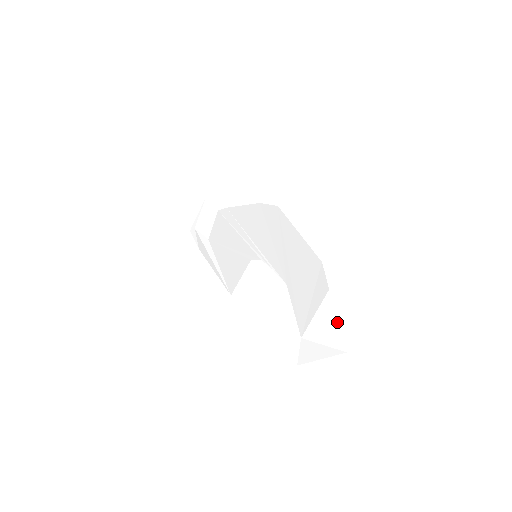
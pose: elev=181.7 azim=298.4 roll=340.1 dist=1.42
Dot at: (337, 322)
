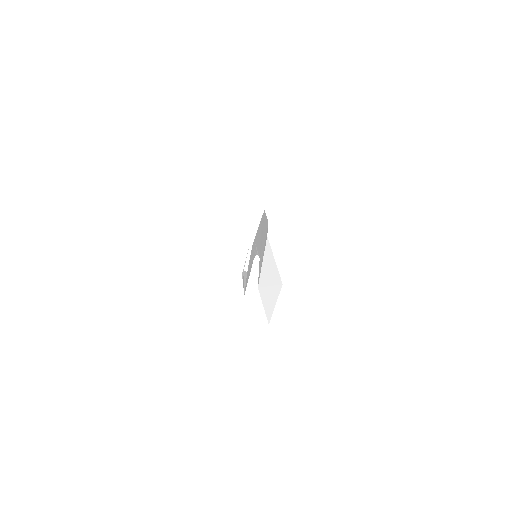
Dot at: (274, 261)
